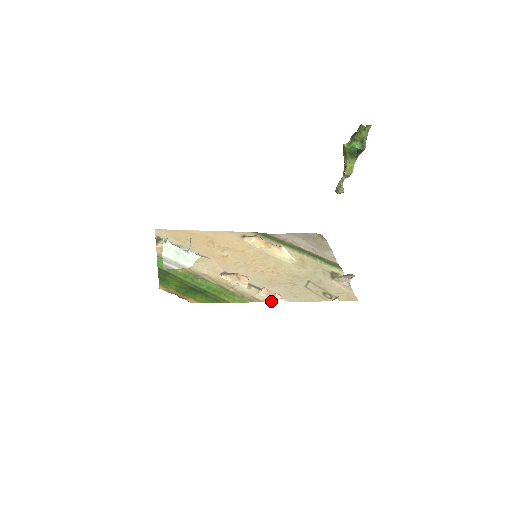
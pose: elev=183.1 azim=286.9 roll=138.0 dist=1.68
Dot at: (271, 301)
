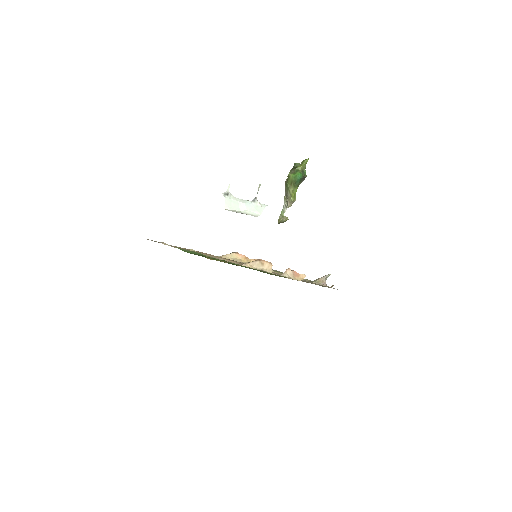
Dot at: (298, 280)
